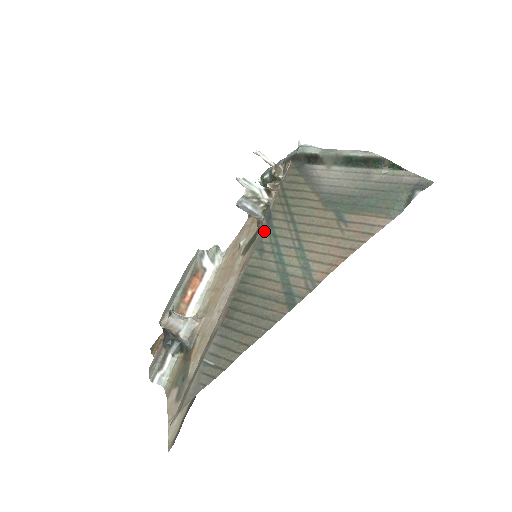
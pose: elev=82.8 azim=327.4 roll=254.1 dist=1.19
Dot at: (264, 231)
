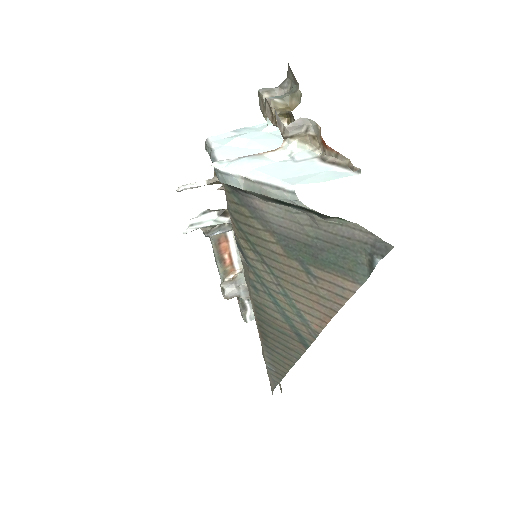
Dot at: (246, 267)
